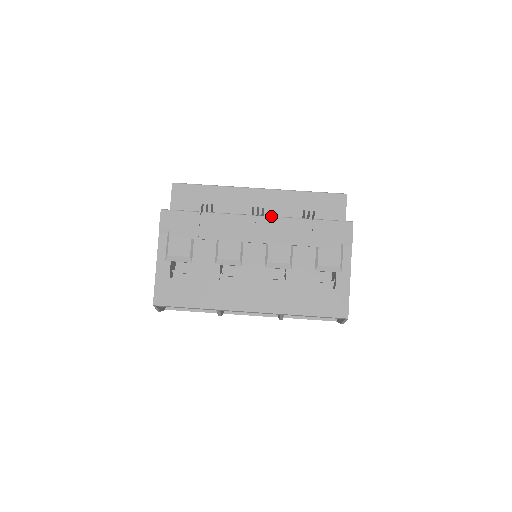
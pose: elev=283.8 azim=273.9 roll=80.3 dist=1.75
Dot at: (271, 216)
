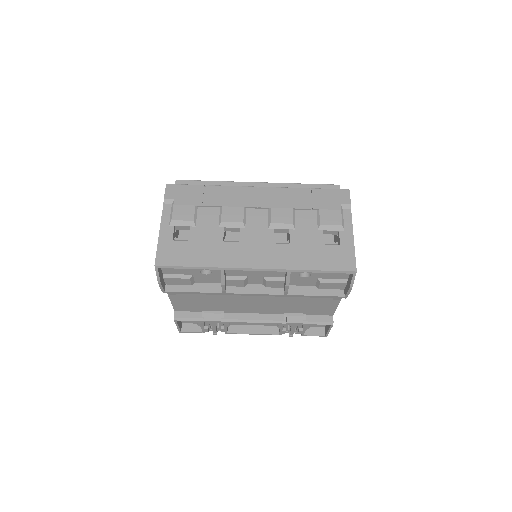
Dot at: (271, 187)
